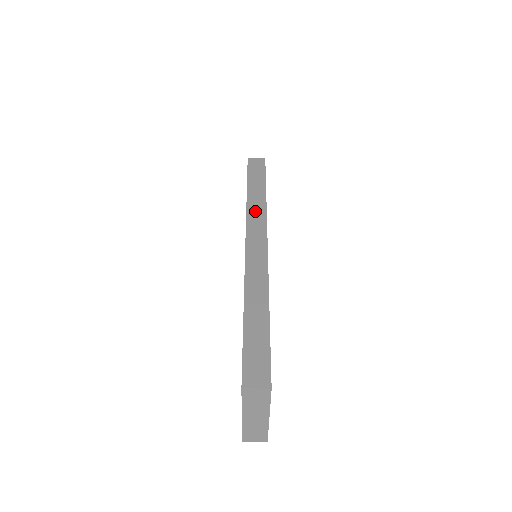
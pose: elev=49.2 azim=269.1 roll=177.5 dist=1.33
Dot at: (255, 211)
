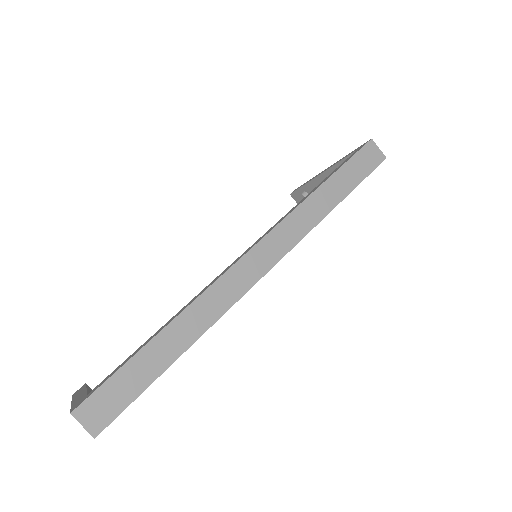
Dot at: (300, 220)
